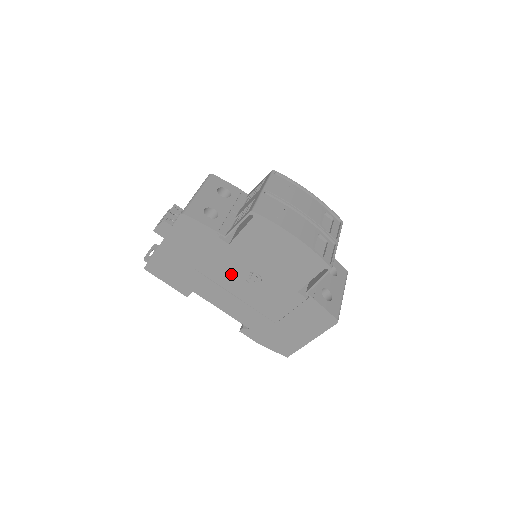
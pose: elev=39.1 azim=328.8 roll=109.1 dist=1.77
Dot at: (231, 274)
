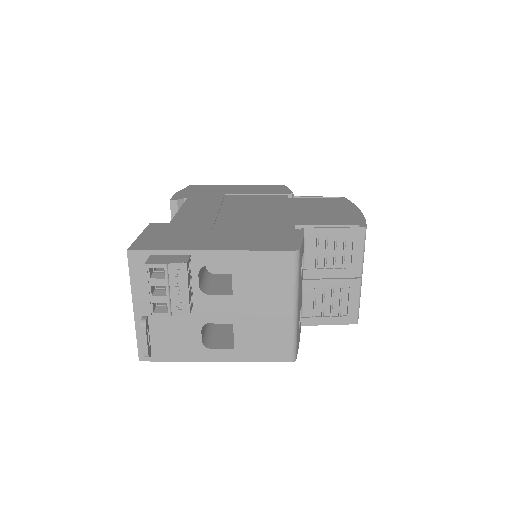
Dot at: occluded
